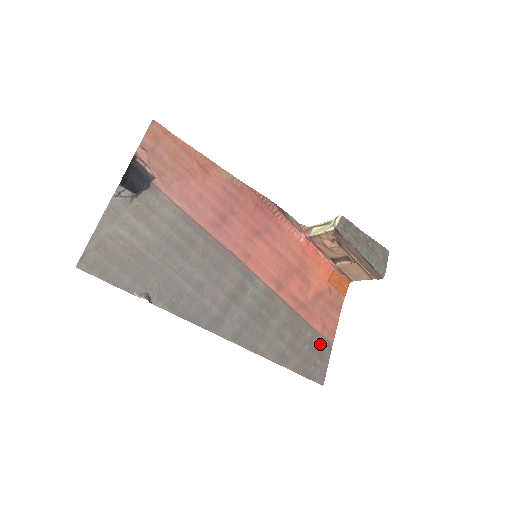
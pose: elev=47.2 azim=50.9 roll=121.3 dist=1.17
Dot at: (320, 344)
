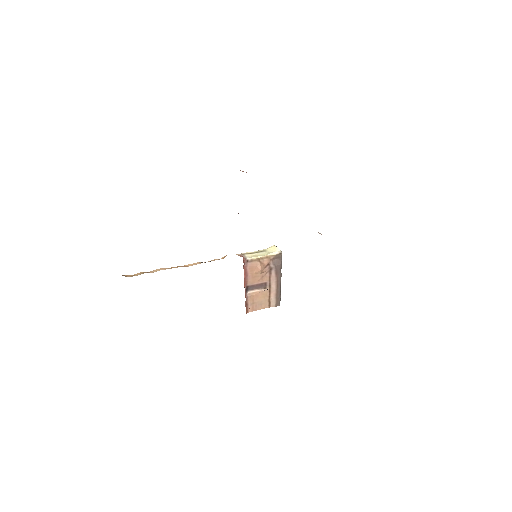
Dot at: occluded
